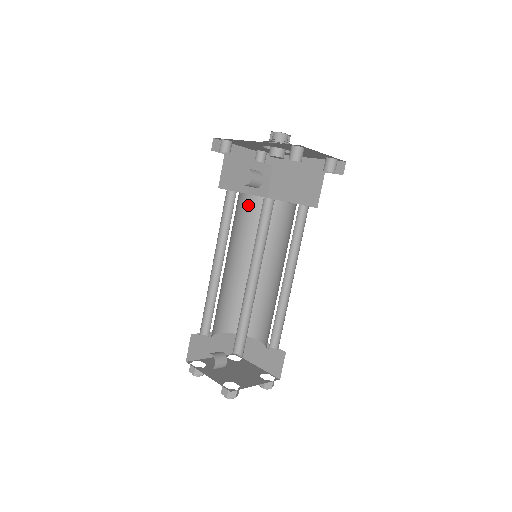
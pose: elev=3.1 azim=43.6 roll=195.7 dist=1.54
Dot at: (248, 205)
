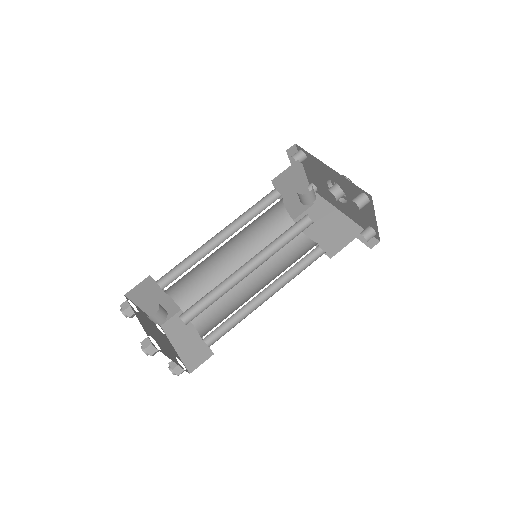
Dot at: (277, 214)
